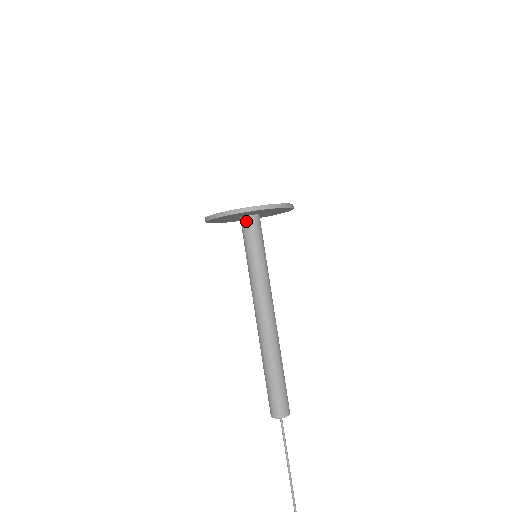
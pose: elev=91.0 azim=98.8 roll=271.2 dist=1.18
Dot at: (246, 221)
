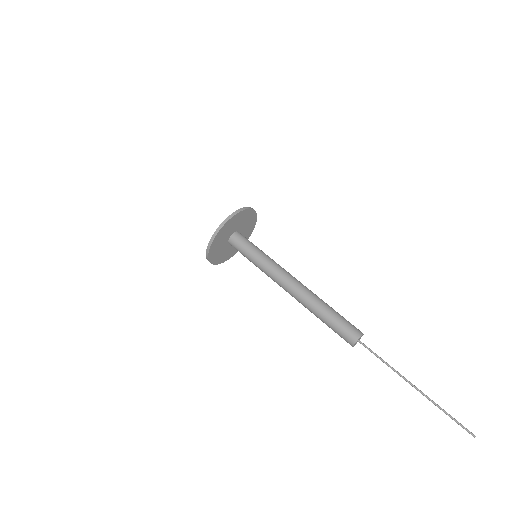
Dot at: (234, 238)
